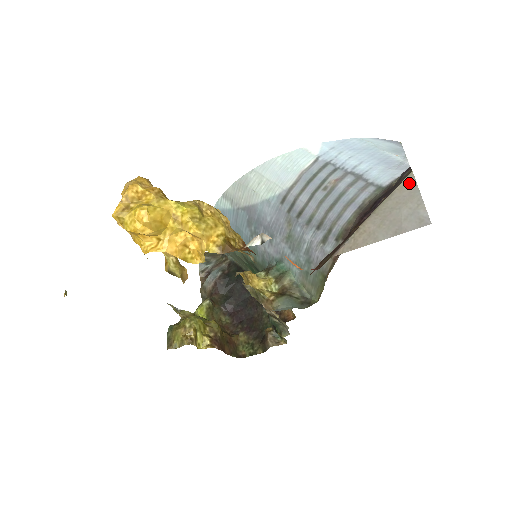
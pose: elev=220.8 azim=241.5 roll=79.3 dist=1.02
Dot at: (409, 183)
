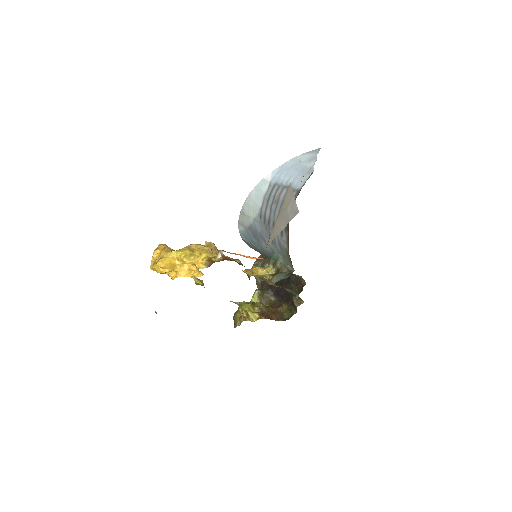
Dot at: (289, 191)
